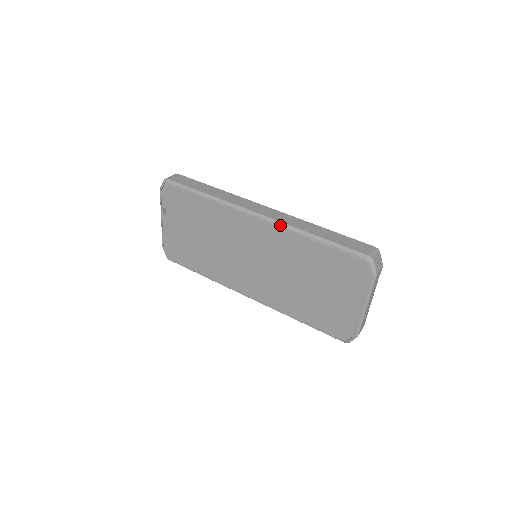
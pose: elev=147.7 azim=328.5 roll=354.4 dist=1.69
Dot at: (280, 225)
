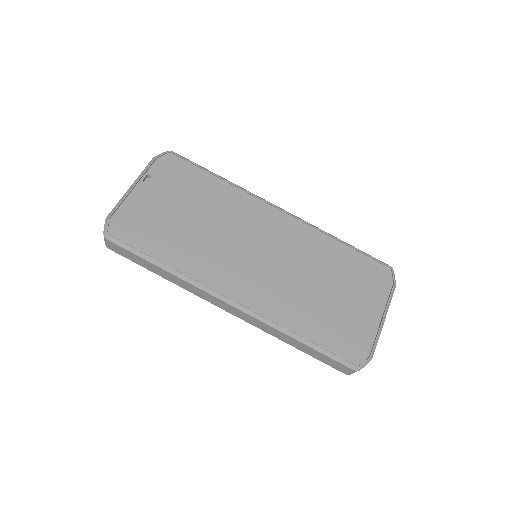
Dot at: (307, 222)
